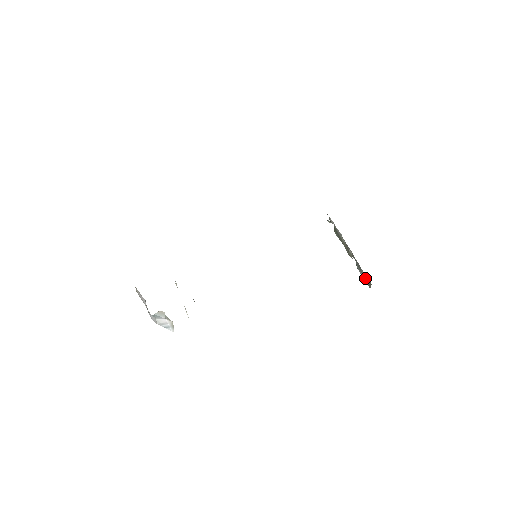
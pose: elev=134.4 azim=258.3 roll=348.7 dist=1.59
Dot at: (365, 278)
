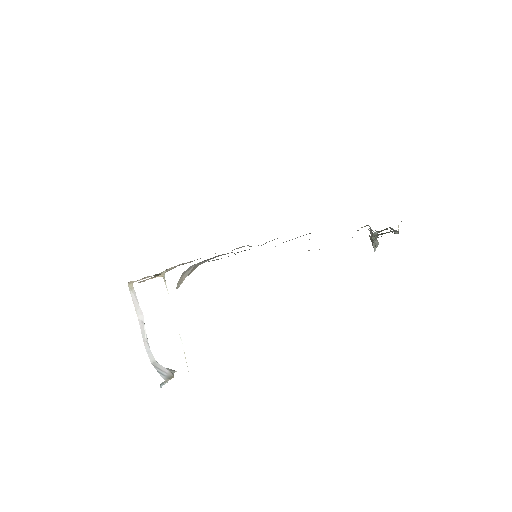
Dot at: (372, 244)
